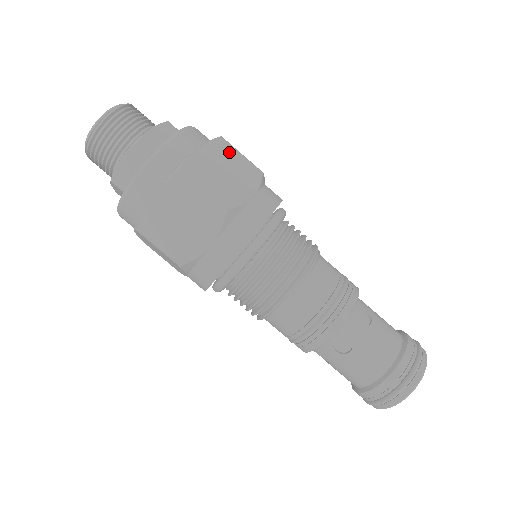
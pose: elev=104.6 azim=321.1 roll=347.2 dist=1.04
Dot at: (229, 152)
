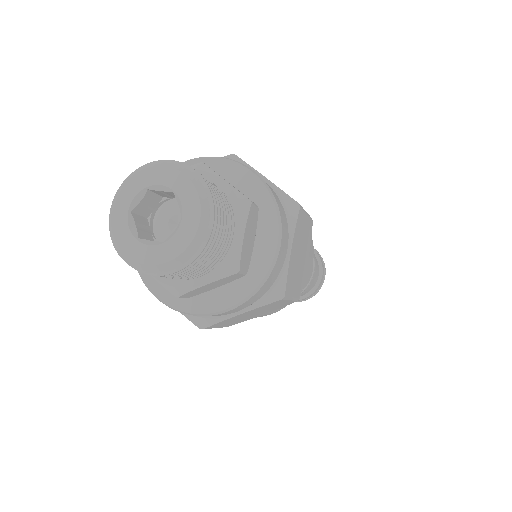
Dot at: occluded
